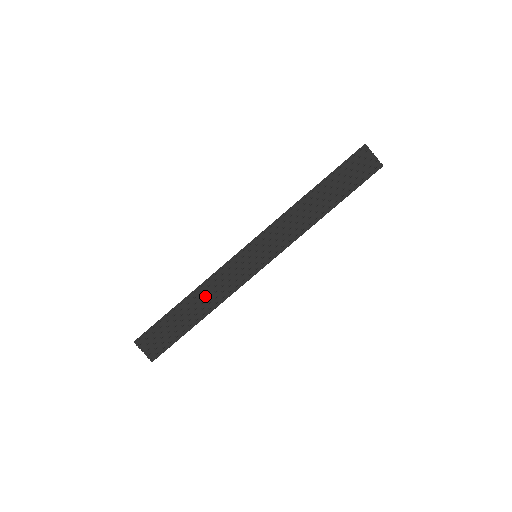
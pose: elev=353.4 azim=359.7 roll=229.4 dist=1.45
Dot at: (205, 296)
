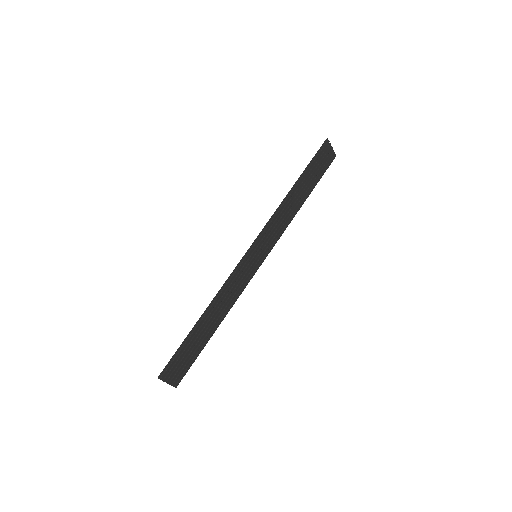
Dot at: (219, 307)
